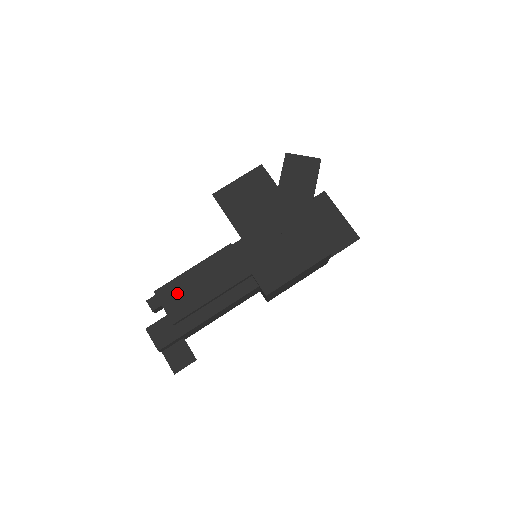
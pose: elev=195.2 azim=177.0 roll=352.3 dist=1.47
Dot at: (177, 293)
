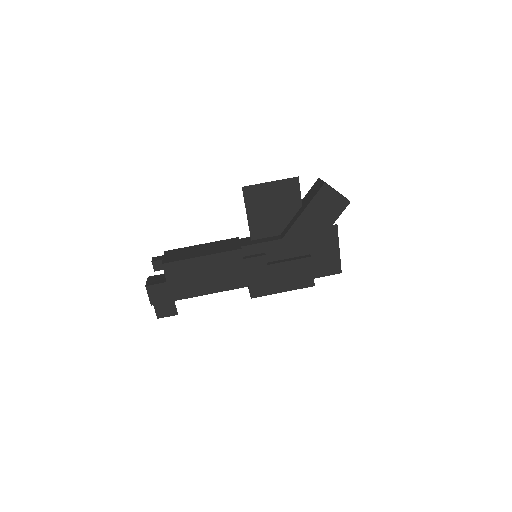
Dot at: (181, 272)
